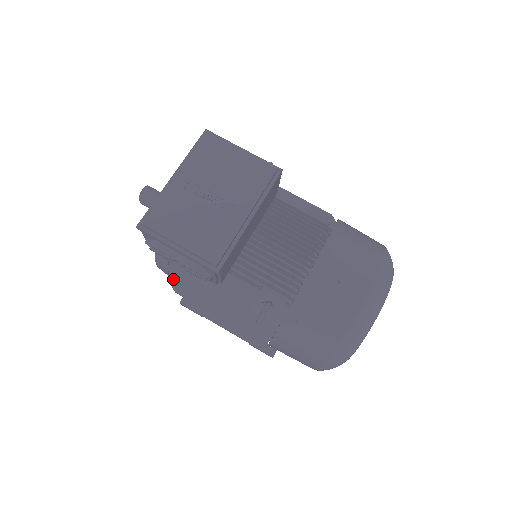
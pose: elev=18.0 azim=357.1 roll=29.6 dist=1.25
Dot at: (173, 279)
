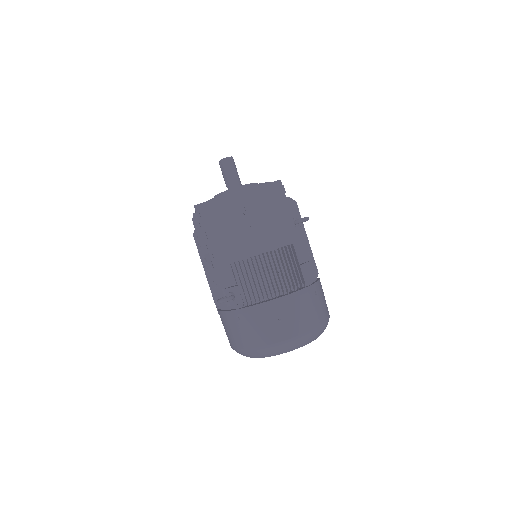
Dot at: occluded
